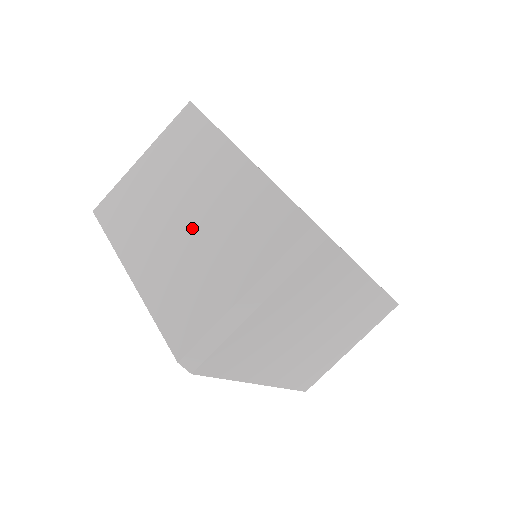
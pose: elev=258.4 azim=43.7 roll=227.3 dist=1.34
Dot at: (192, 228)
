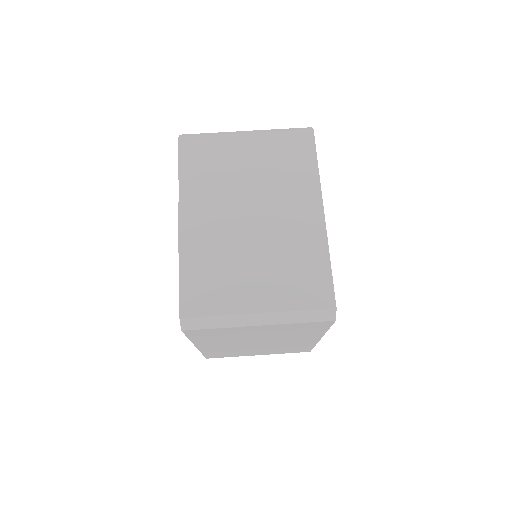
Dot at: (252, 231)
